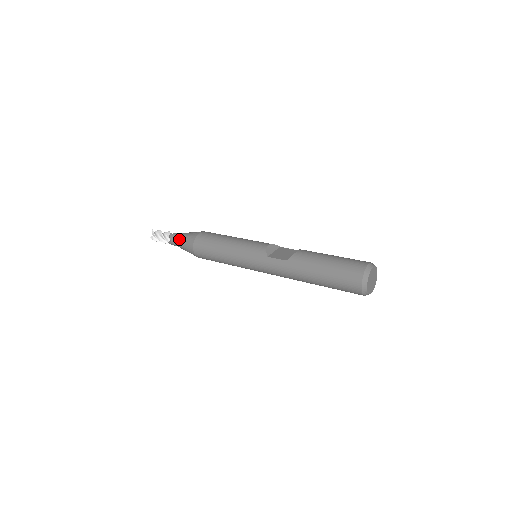
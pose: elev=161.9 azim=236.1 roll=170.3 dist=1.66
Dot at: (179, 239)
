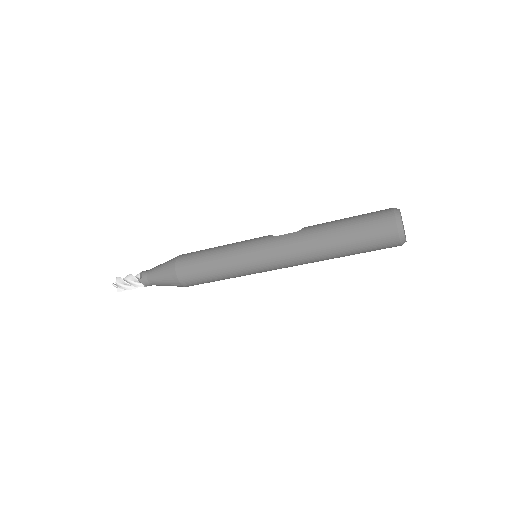
Dot at: (155, 268)
